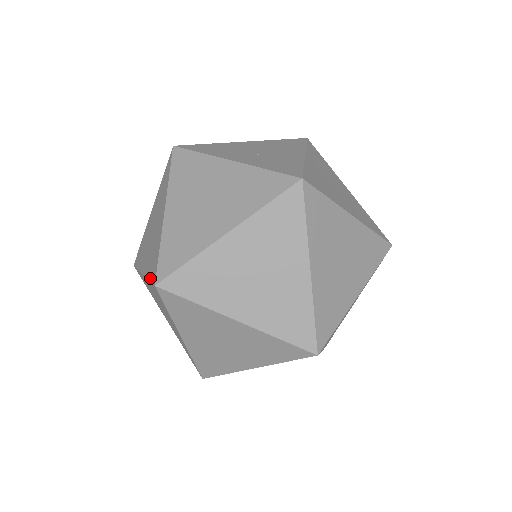
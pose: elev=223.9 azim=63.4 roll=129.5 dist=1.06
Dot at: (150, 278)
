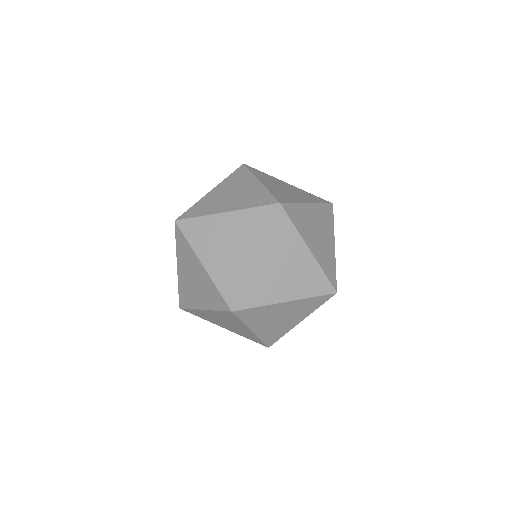
Dot at: (220, 309)
